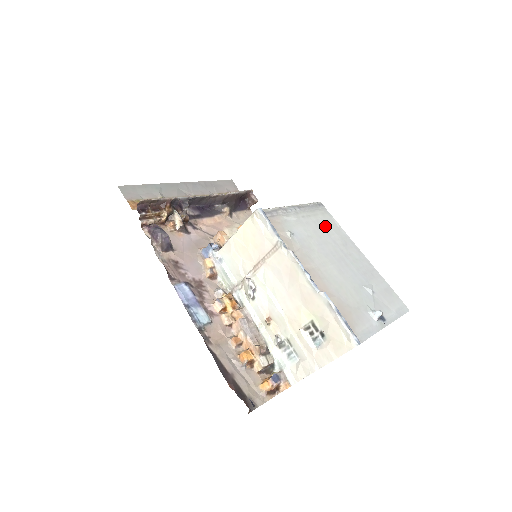
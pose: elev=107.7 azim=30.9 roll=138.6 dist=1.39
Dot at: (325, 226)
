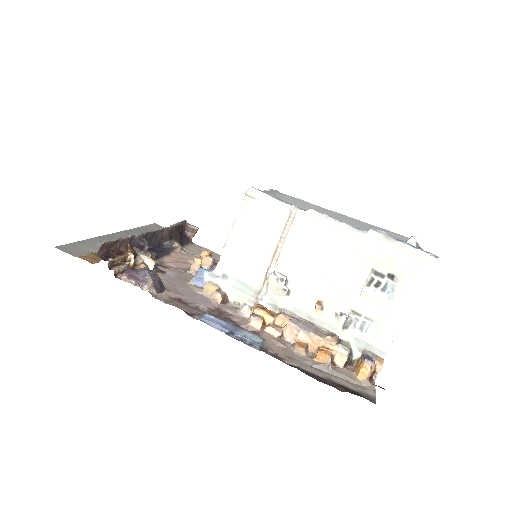
Dot at: (298, 201)
